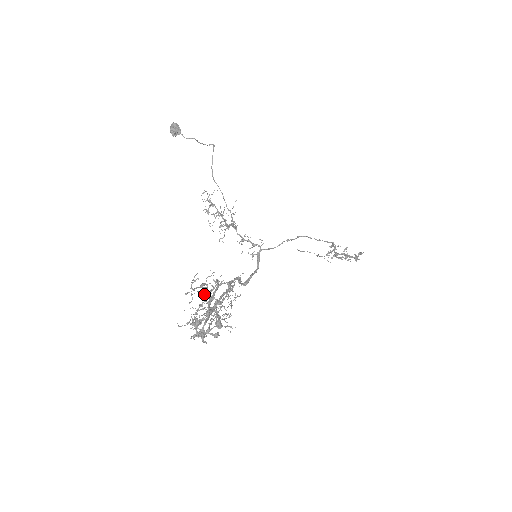
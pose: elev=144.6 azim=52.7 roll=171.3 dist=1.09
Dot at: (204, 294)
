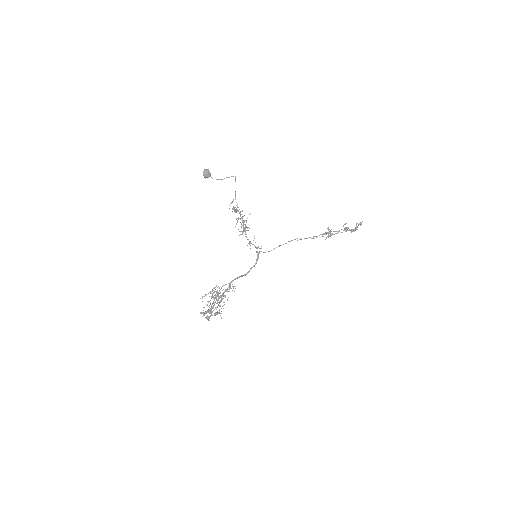
Dot at: (212, 294)
